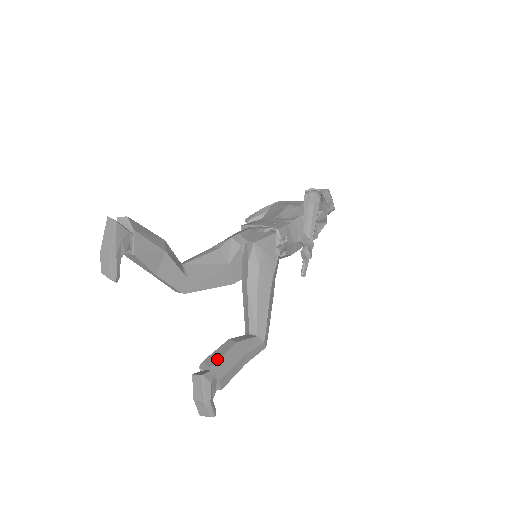
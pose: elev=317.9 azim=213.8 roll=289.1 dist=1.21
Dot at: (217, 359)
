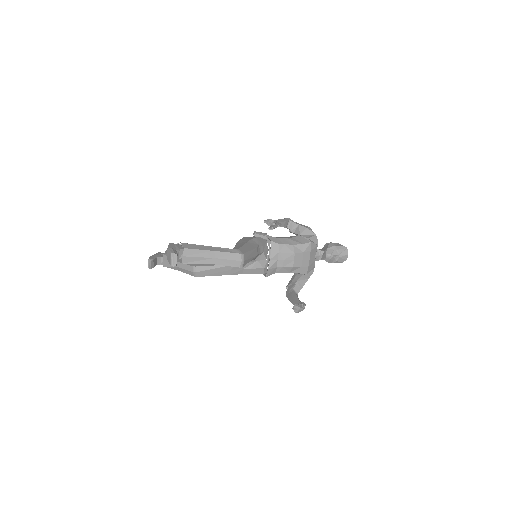
Dot at: occluded
